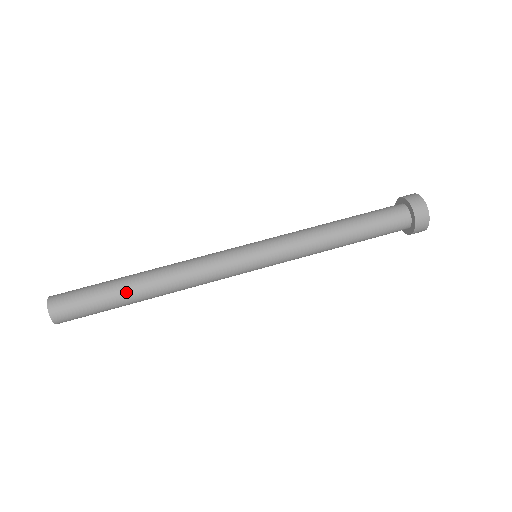
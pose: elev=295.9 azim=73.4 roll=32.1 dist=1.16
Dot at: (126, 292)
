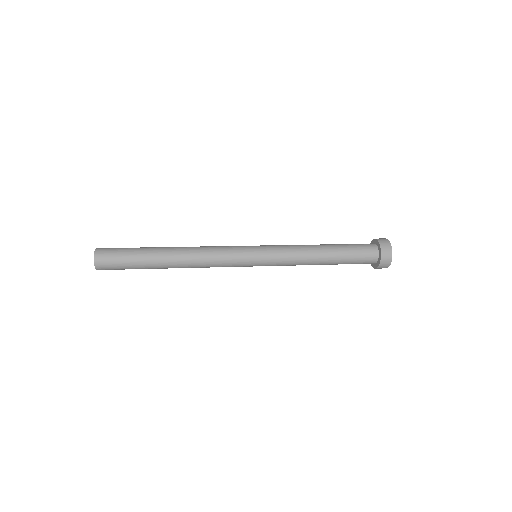
Dot at: (154, 251)
